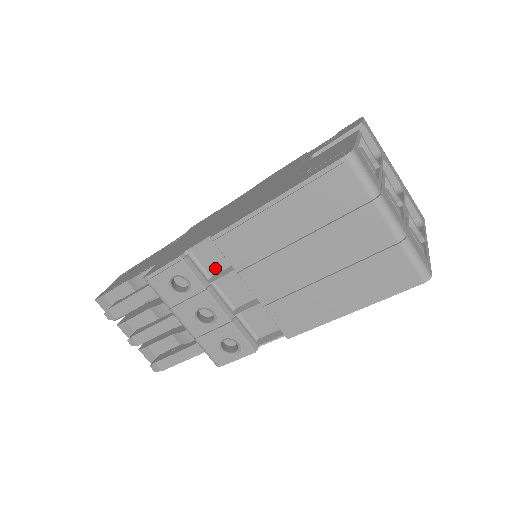
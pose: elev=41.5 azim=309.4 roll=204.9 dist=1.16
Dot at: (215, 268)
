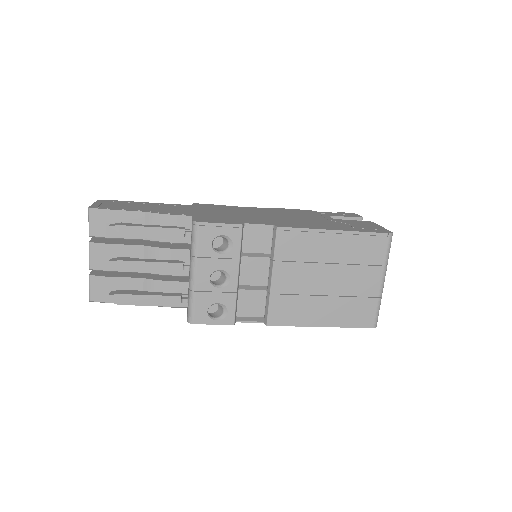
Dot at: (249, 248)
